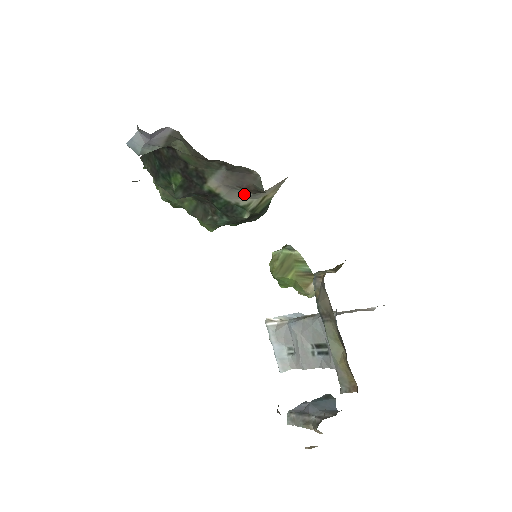
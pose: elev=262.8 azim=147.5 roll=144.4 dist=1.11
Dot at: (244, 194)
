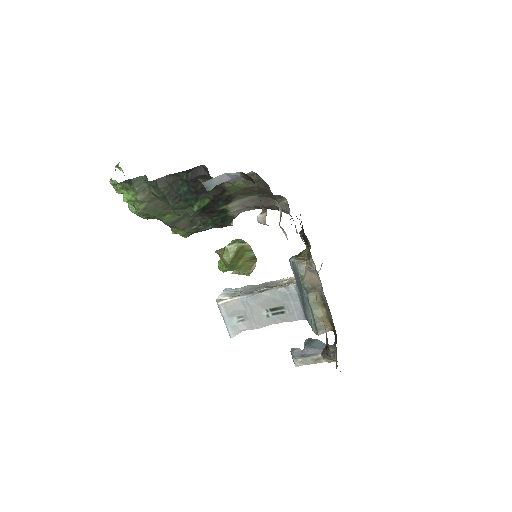
Dot at: (249, 210)
